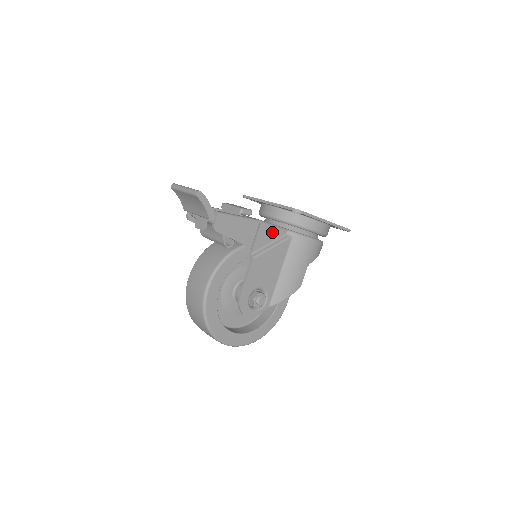
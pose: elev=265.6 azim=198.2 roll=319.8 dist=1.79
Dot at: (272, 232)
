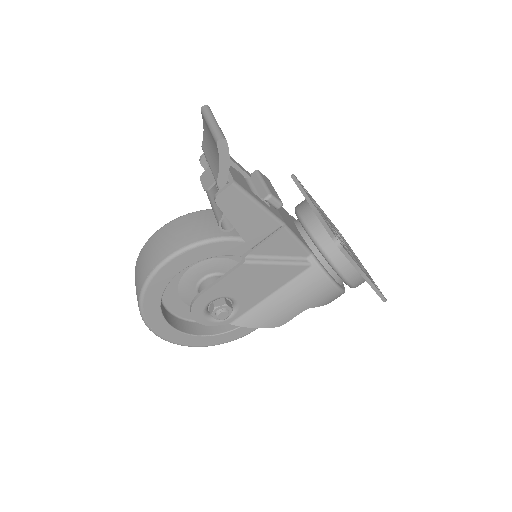
Dot at: (290, 245)
